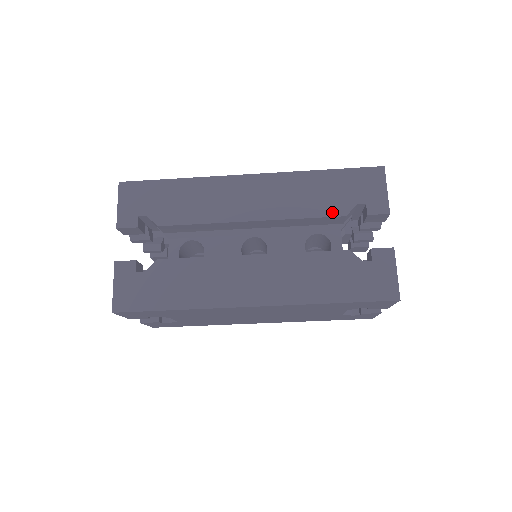
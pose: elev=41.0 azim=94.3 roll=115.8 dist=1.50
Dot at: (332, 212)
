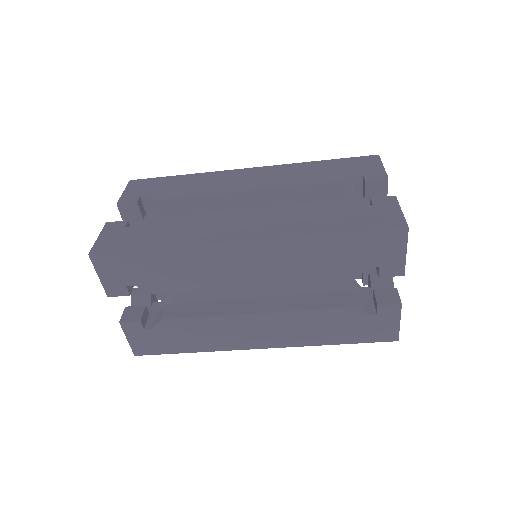
Dot at: (340, 276)
